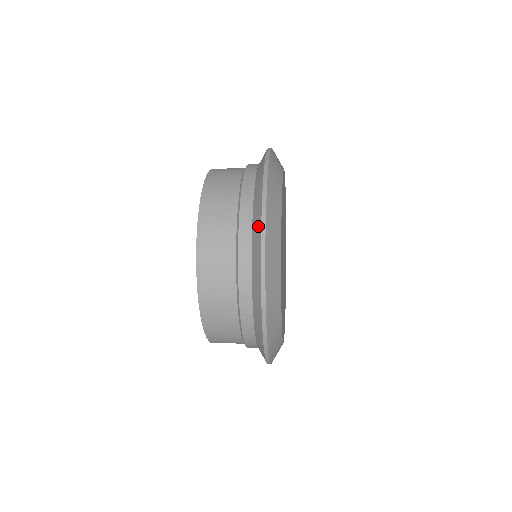
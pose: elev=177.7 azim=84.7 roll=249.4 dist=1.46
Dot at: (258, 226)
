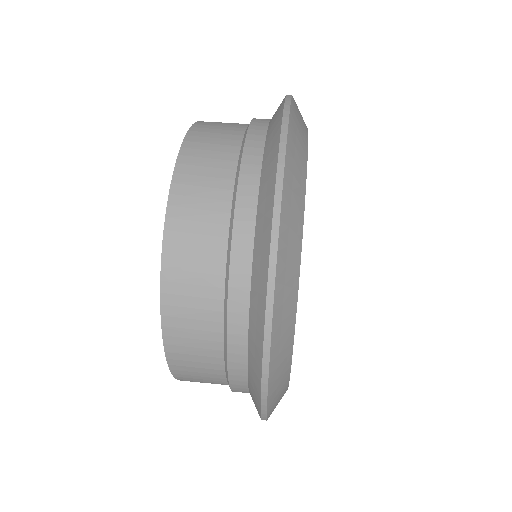
Dot at: (264, 247)
